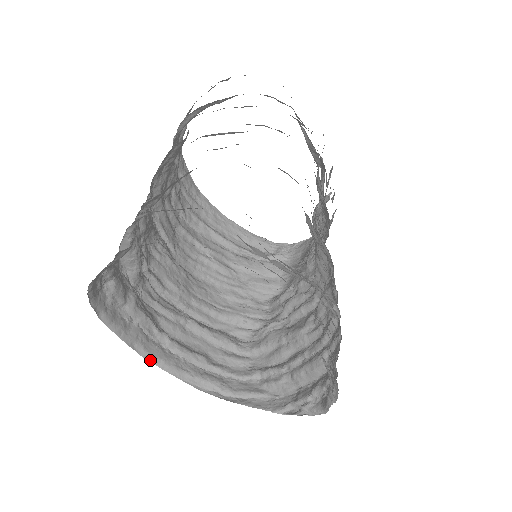
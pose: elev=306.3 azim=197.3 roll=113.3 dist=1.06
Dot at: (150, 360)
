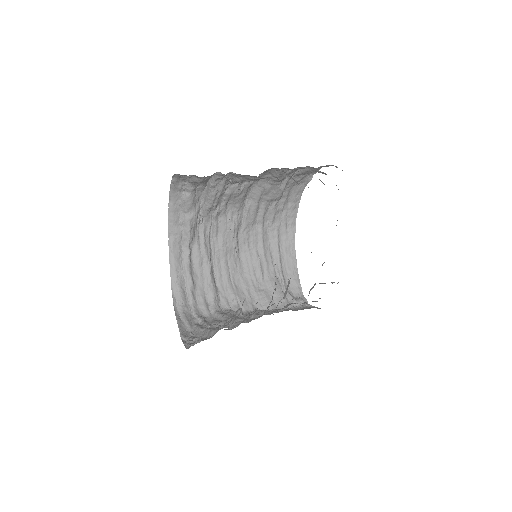
Dot at: (170, 251)
